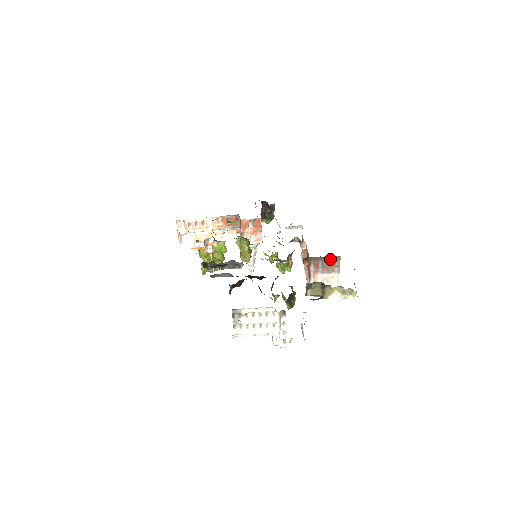
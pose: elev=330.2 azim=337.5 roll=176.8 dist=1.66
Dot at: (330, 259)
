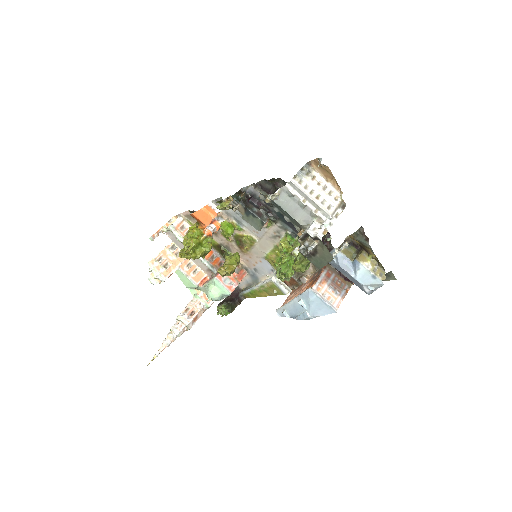
Dot at: (343, 280)
